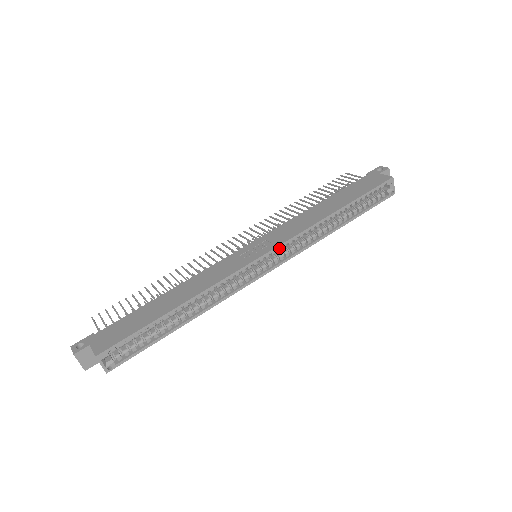
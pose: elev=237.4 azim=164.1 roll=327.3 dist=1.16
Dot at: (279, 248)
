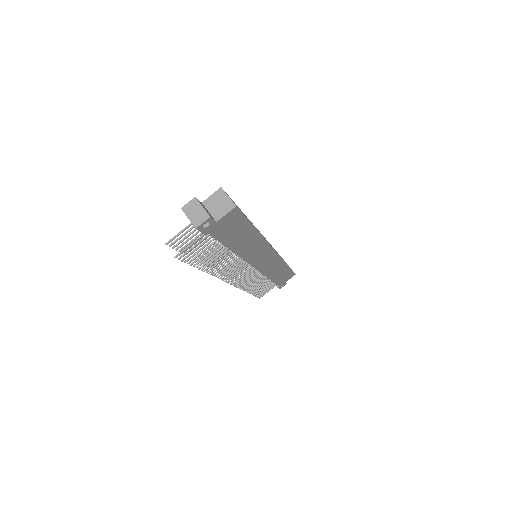
Dot at: occluded
